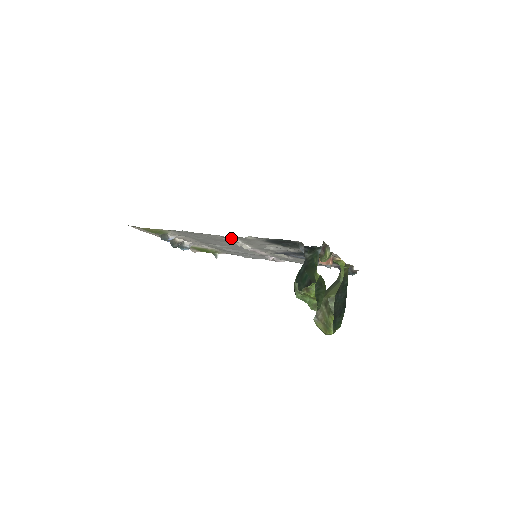
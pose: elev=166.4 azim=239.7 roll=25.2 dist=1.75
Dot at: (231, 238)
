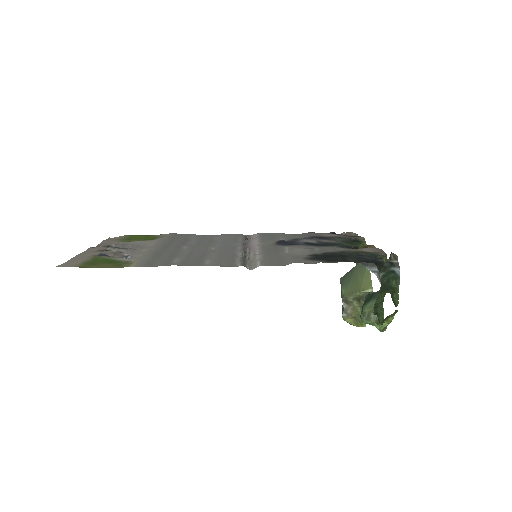
Dot at: (255, 263)
